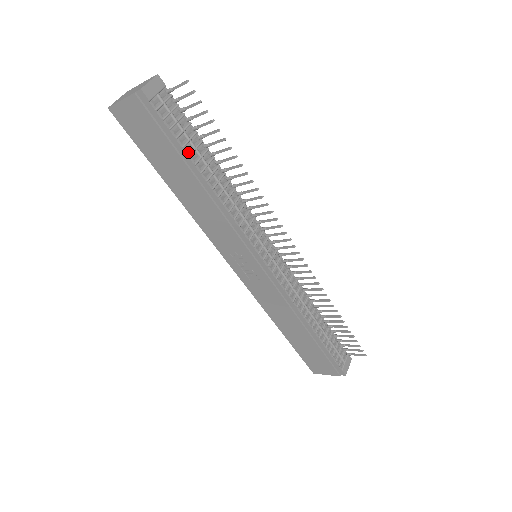
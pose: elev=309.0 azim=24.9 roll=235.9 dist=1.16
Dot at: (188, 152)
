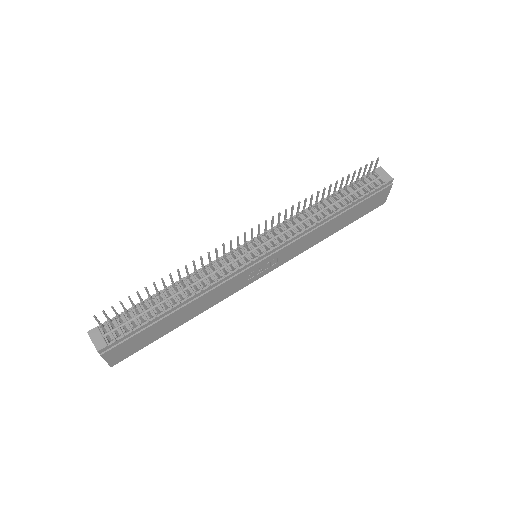
Dot at: (153, 316)
